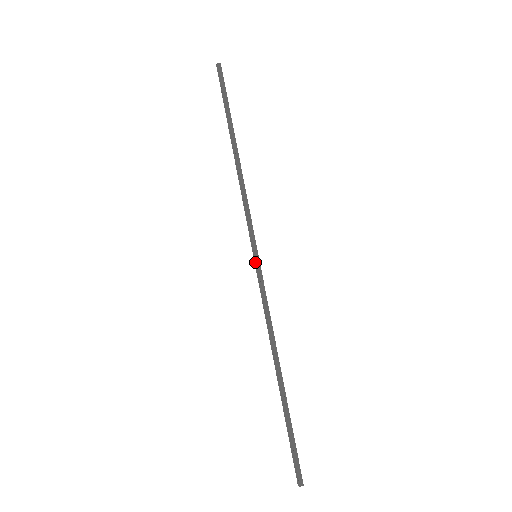
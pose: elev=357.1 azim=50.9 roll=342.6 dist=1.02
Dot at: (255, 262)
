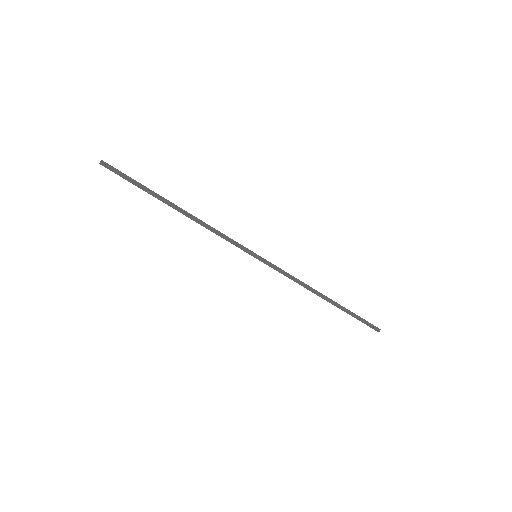
Dot at: (259, 260)
